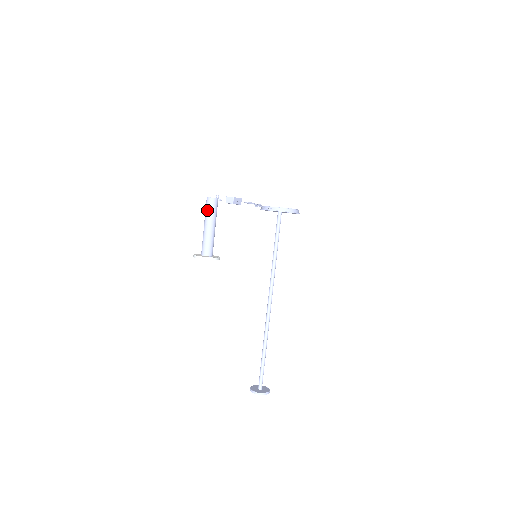
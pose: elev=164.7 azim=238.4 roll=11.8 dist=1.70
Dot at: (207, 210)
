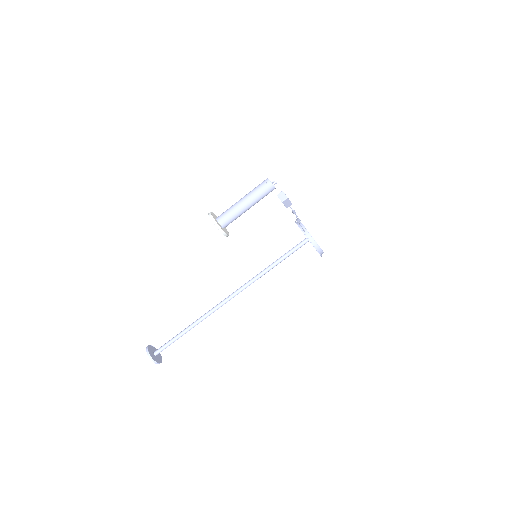
Dot at: (258, 188)
